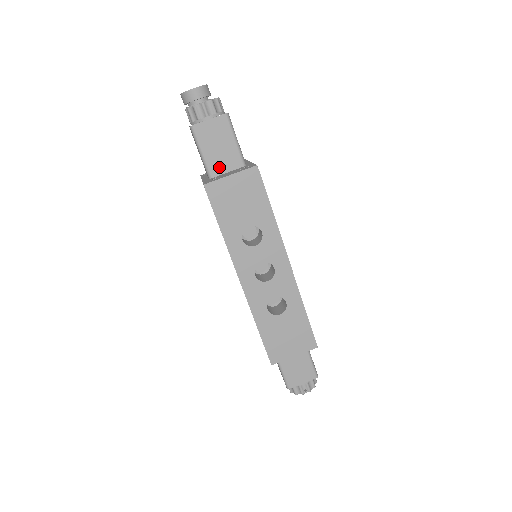
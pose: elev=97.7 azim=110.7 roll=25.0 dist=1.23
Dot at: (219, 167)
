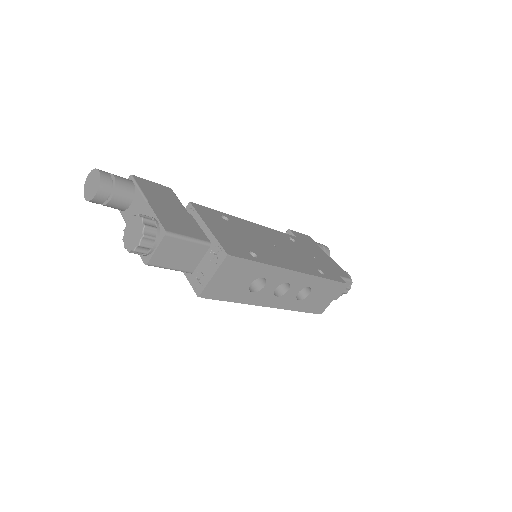
Dot at: (192, 263)
